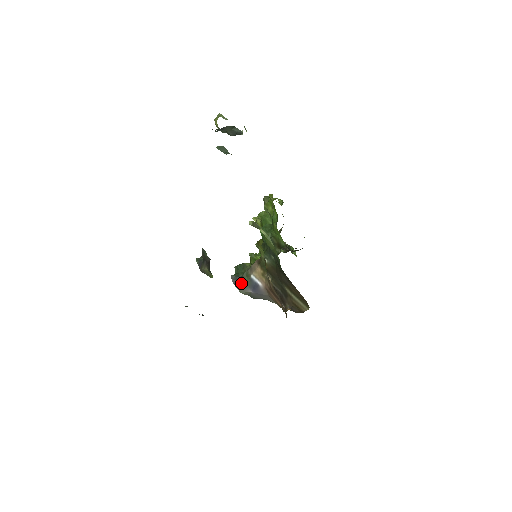
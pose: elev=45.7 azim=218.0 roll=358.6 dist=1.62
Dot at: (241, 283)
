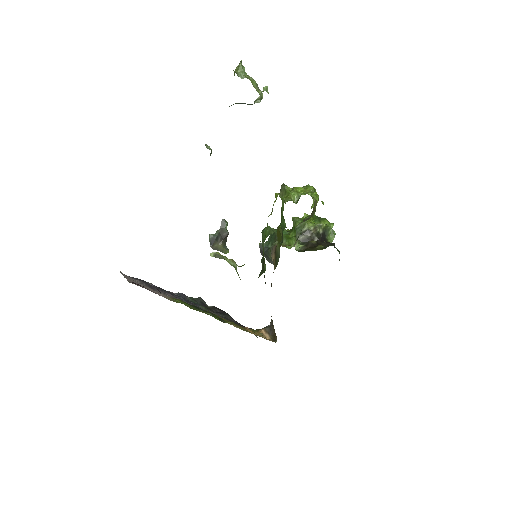
Dot at: (267, 256)
